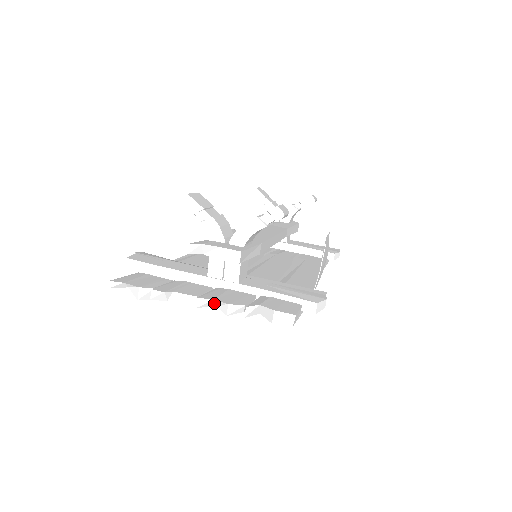
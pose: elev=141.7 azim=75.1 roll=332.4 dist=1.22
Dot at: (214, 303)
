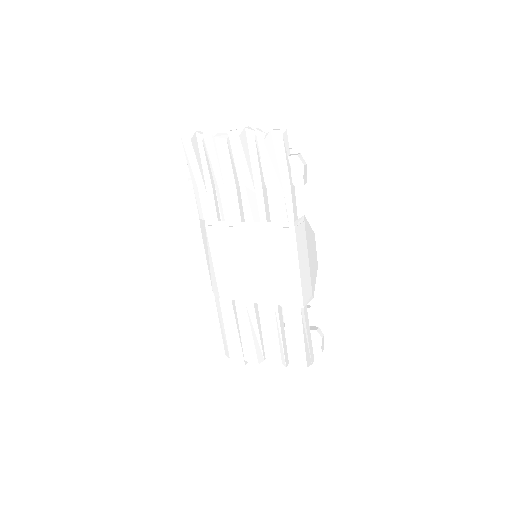
Dot at: (239, 133)
